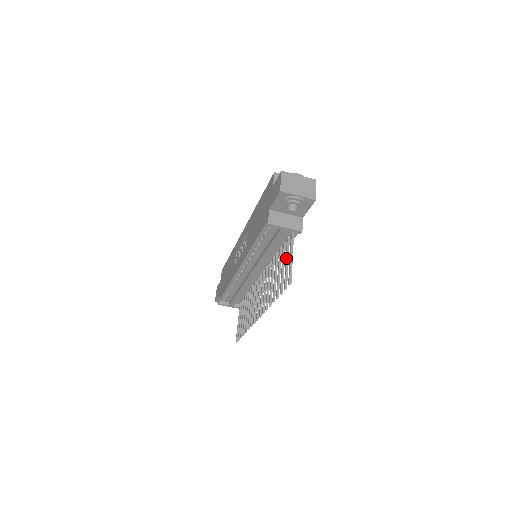
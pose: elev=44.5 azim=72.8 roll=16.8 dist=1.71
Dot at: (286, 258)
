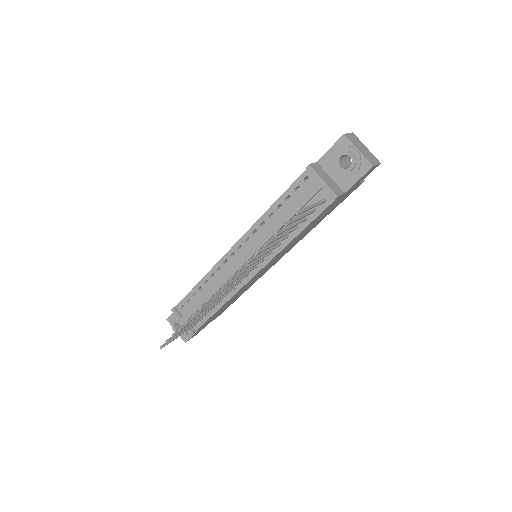
Dot at: (303, 213)
